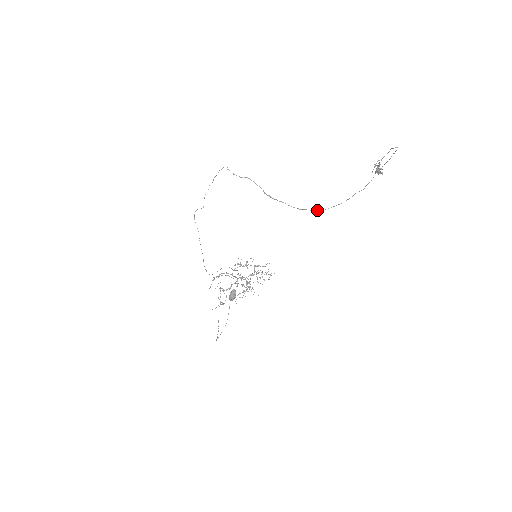
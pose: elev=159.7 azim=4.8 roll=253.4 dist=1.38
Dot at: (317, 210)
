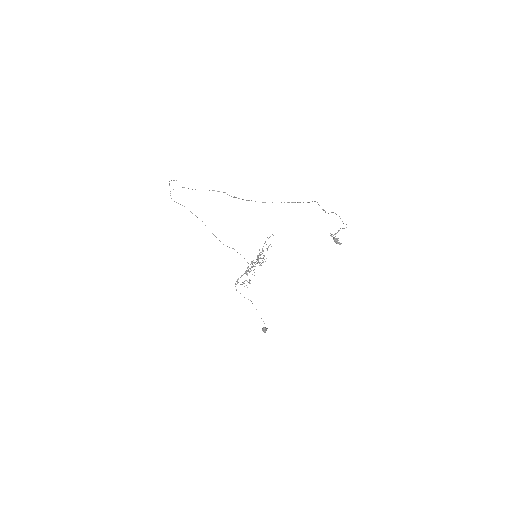
Dot at: occluded
